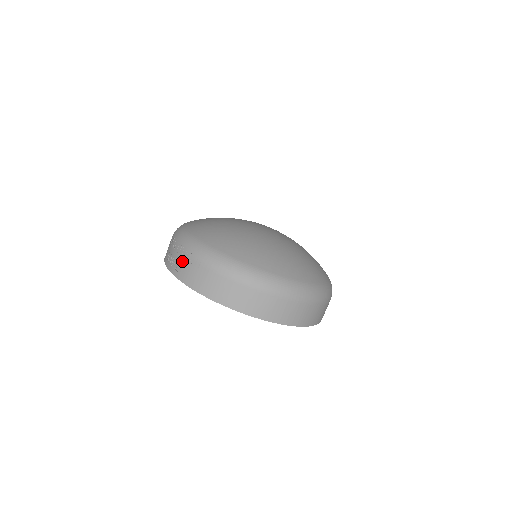
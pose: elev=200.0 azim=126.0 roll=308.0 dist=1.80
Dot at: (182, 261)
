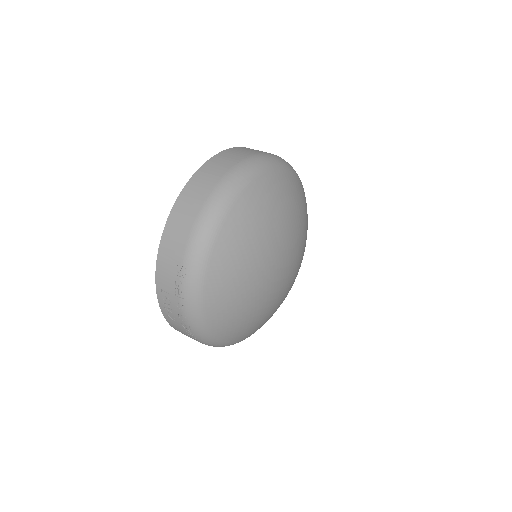
Dot at: (179, 324)
